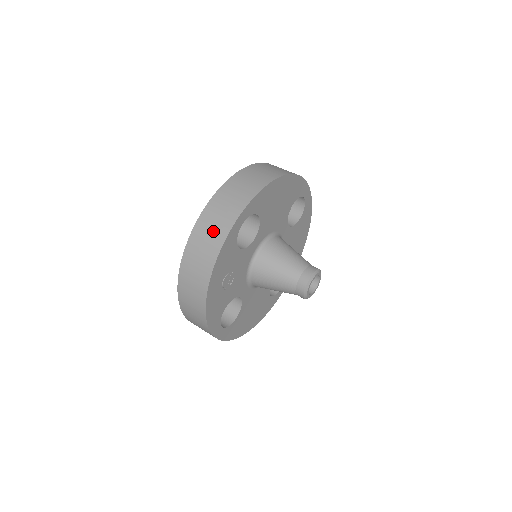
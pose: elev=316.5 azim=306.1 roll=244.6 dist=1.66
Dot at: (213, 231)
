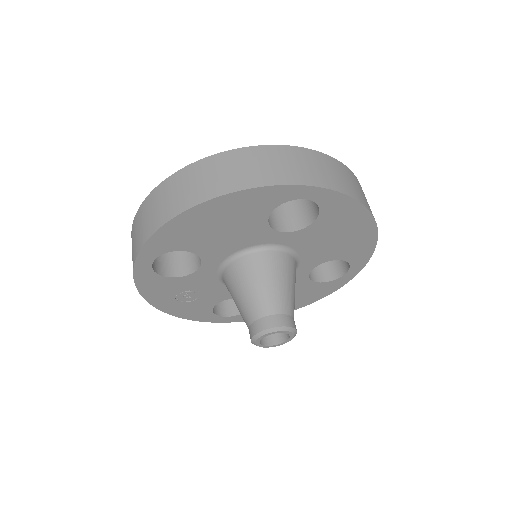
Dot at: occluded
